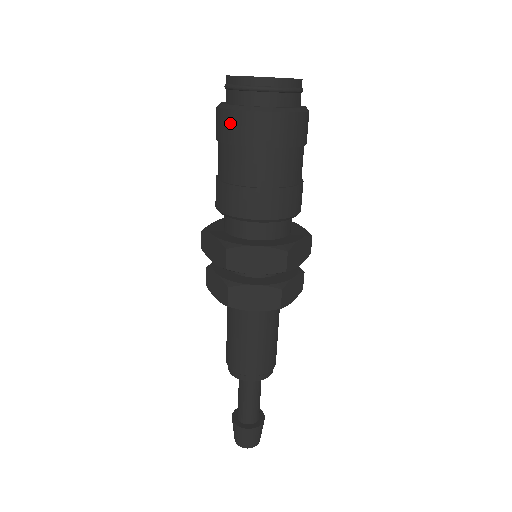
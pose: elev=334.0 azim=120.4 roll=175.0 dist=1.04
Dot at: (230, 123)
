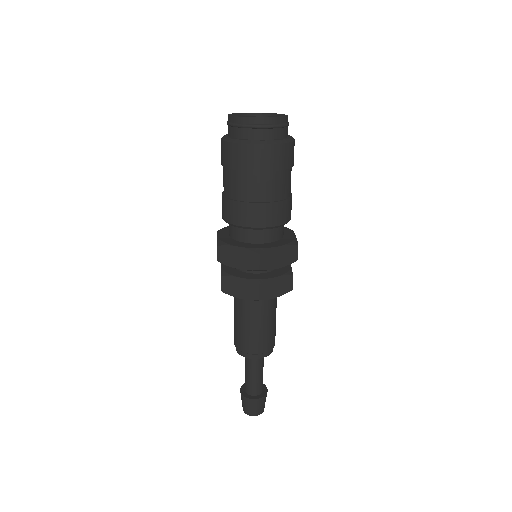
Dot at: (253, 155)
